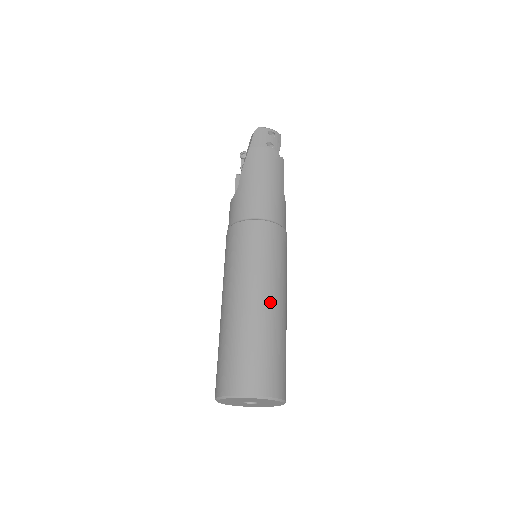
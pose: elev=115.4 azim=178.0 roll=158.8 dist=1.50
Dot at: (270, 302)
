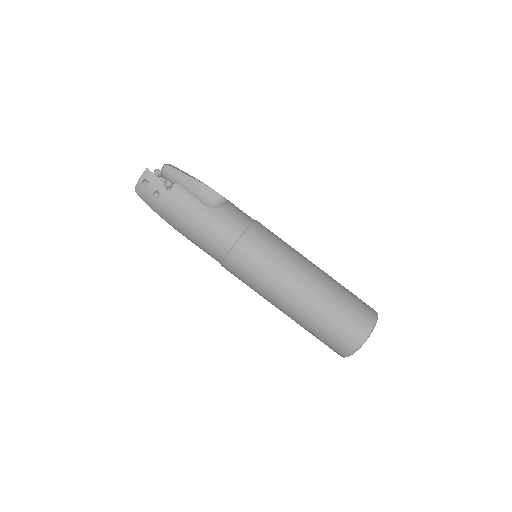
Dot at: (297, 298)
